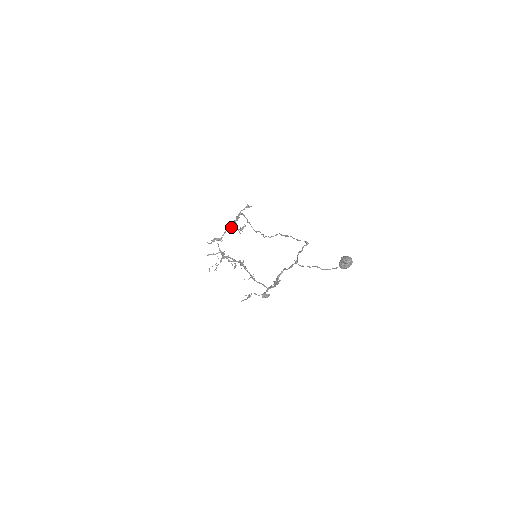
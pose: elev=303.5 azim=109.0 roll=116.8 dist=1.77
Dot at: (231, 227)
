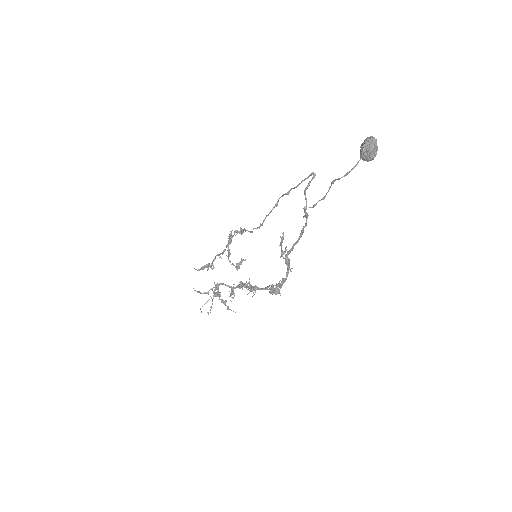
Dot at: (223, 250)
